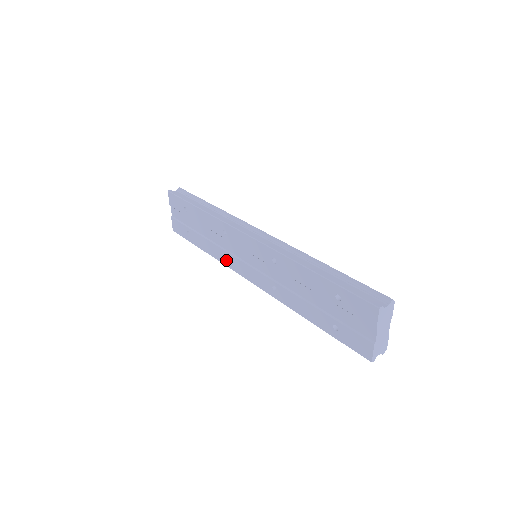
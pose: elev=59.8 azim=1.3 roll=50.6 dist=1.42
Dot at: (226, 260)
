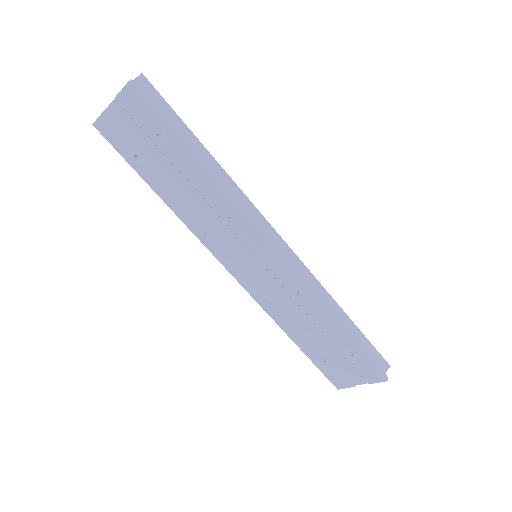
Dot at: (204, 236)
